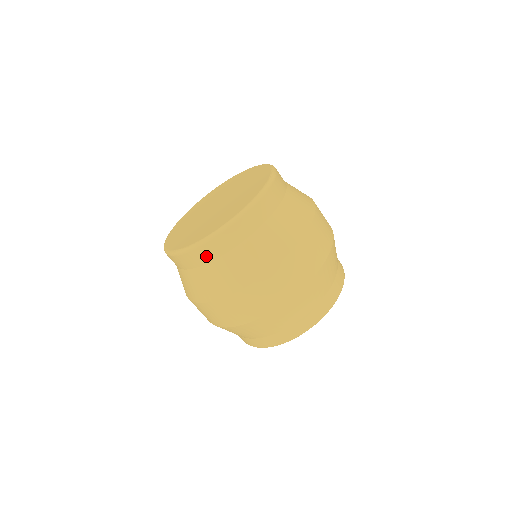
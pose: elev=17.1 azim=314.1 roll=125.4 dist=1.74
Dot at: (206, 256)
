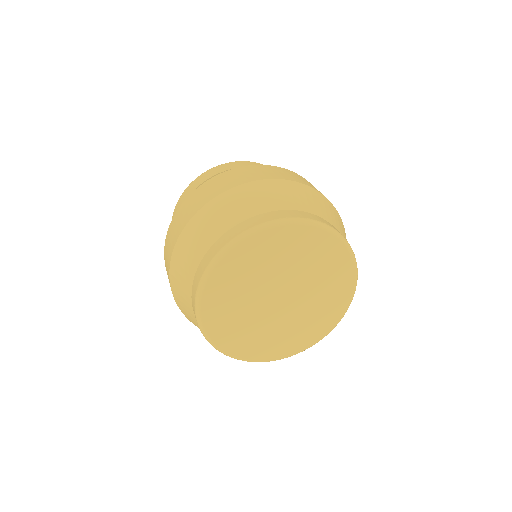
Dot at: occluded
